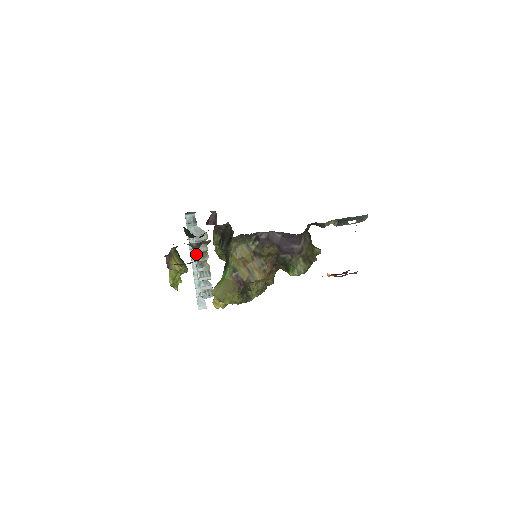
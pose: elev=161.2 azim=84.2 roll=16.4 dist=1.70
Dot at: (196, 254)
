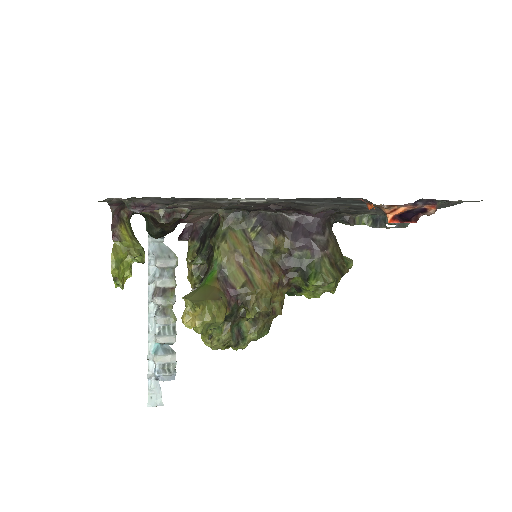
Dot at: (157, 291)
